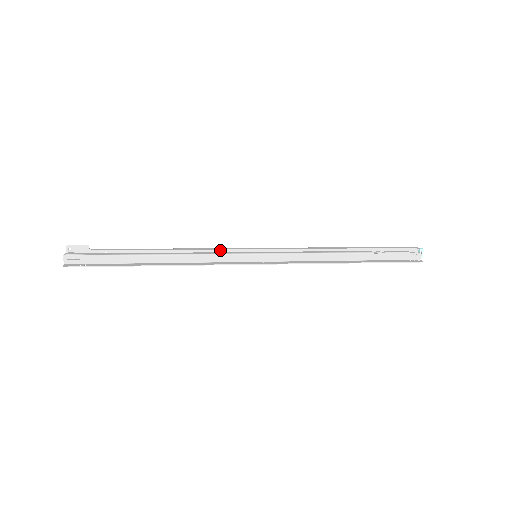
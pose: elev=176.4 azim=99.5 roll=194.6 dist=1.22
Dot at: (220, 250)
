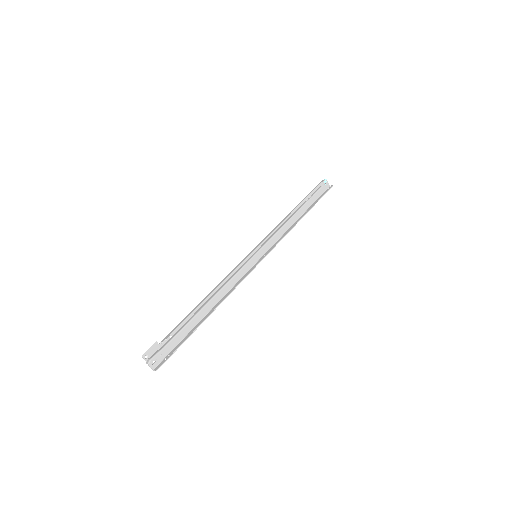
Dot at: (234, 271)
